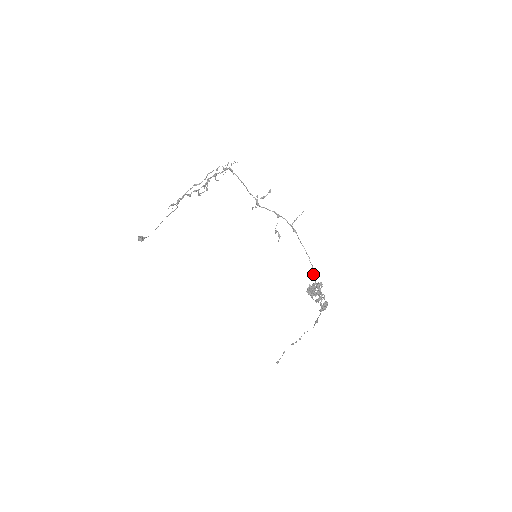
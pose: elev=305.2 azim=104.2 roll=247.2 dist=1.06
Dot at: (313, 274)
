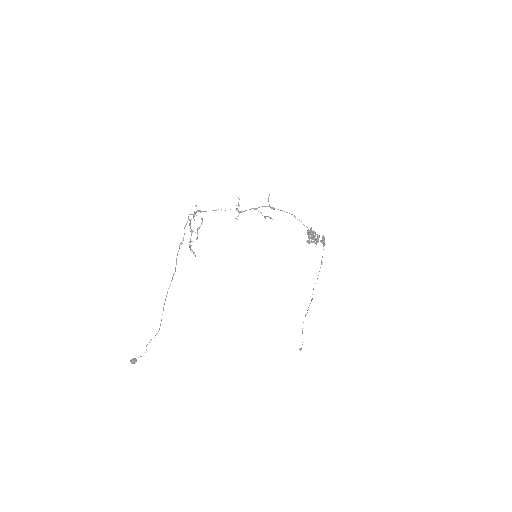
Dot at: (304, 225)
